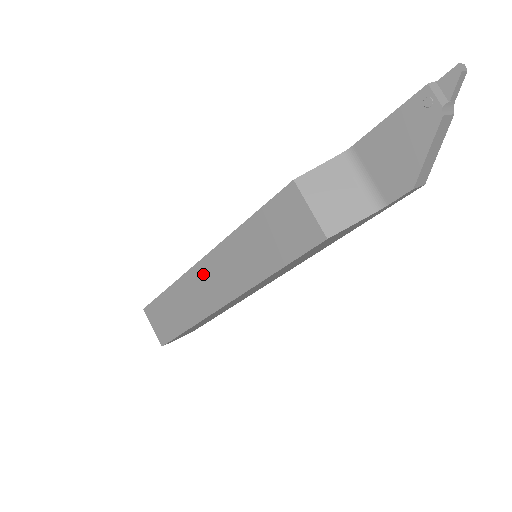
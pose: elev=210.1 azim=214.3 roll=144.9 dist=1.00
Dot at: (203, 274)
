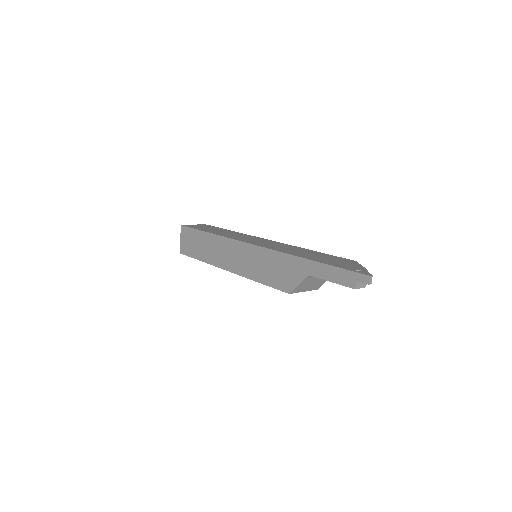
Dot at: occluded
